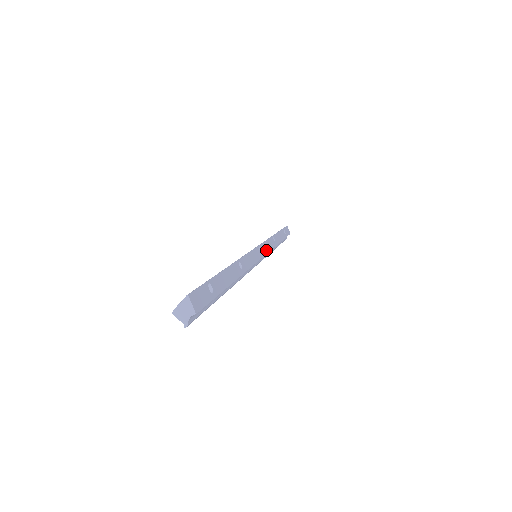
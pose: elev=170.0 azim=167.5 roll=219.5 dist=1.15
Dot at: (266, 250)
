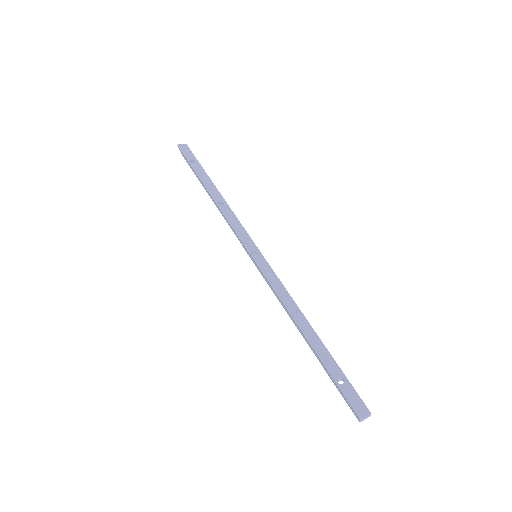
Dot at: (246, 237)
